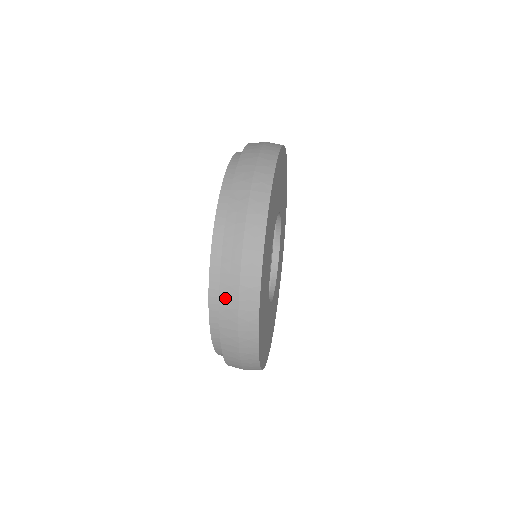
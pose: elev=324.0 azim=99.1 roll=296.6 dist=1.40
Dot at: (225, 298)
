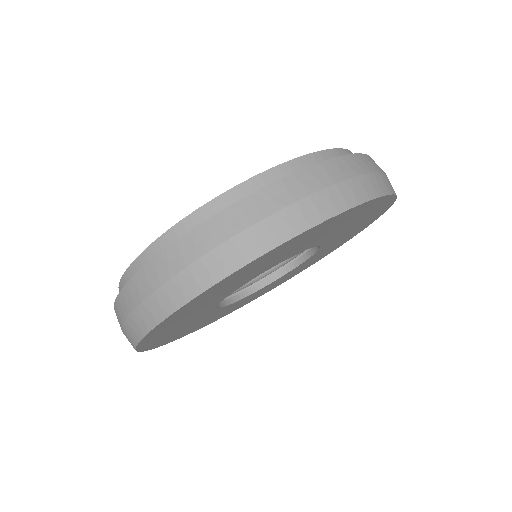
Dot at: (135, 284)
